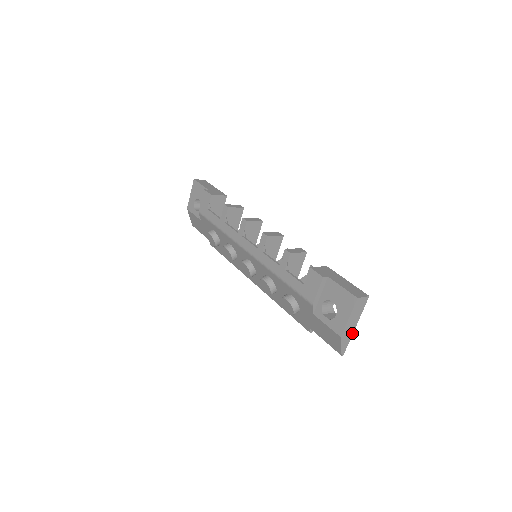
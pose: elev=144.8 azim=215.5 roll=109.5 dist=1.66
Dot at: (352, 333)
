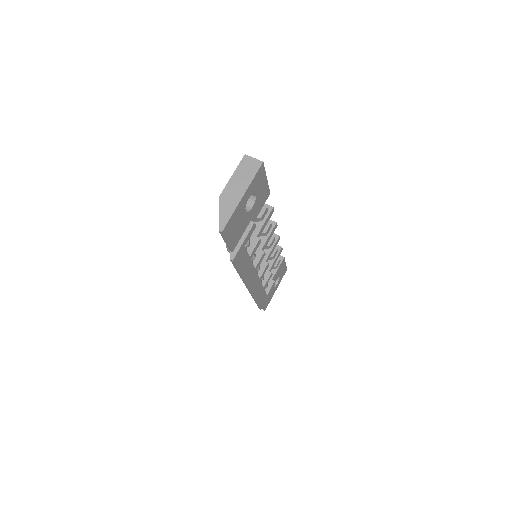
Dot at: (237, 204)
